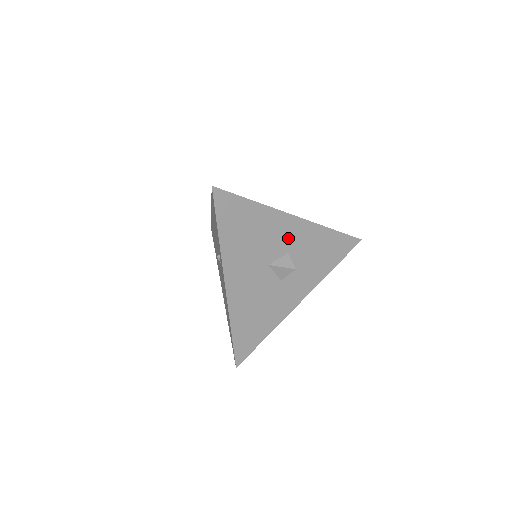
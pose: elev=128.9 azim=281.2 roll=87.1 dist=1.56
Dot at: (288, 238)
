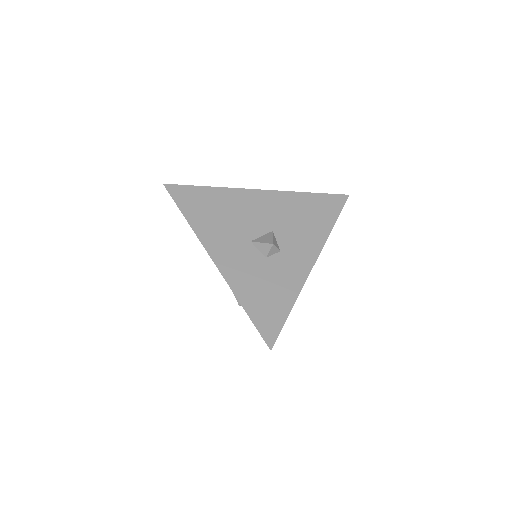
Dot at: occluded
